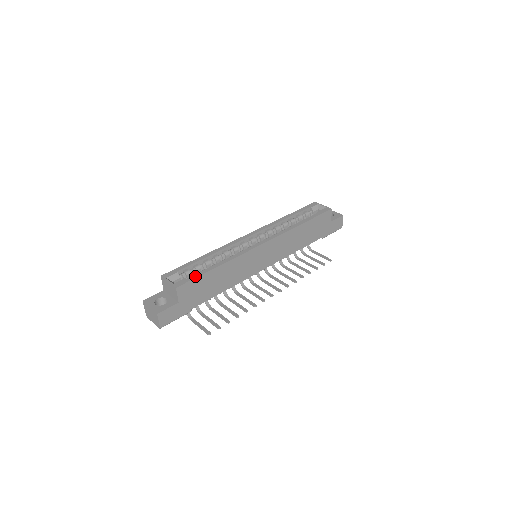
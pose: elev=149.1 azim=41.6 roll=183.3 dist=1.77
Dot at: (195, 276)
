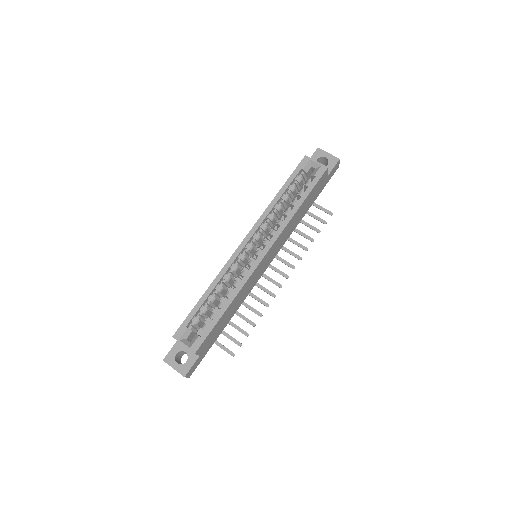
Dot at: (208, 331)
